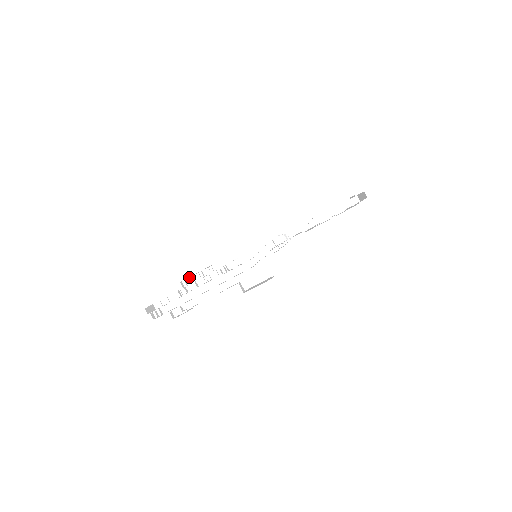
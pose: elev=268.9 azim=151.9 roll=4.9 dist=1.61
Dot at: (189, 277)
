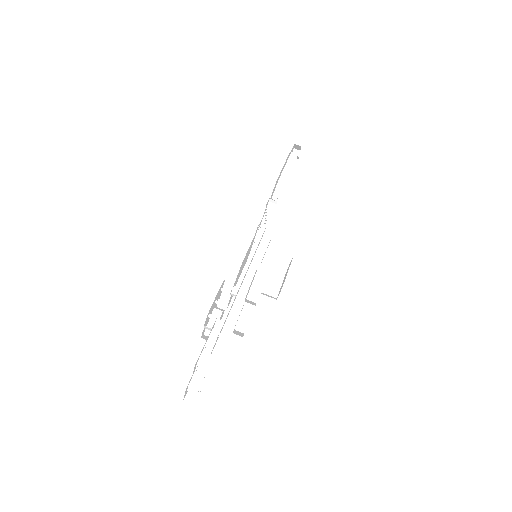
Dot at: occluded
